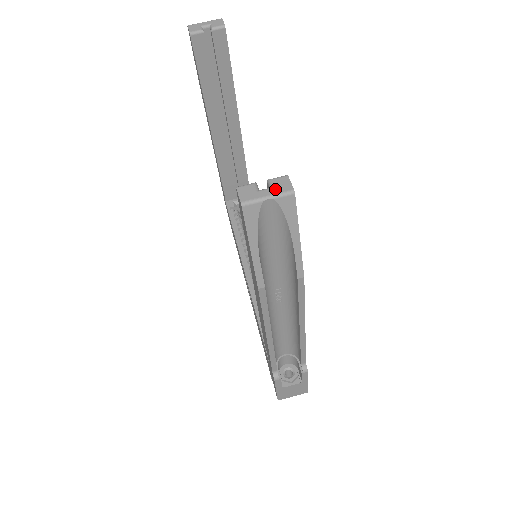
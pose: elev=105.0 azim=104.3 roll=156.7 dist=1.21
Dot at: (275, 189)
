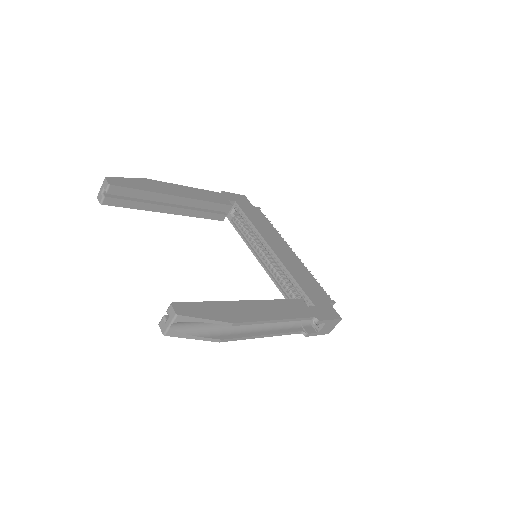
Dot at: (170, 318)
